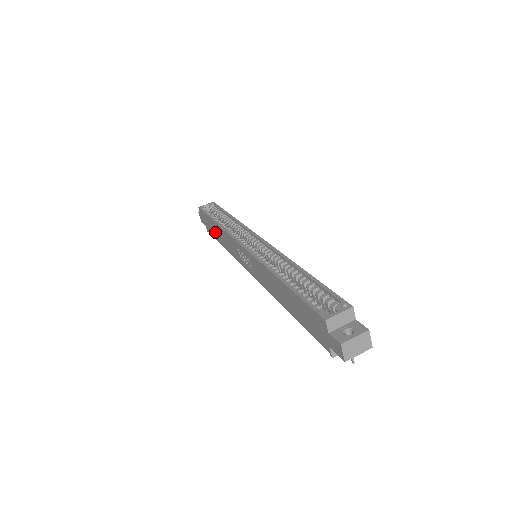
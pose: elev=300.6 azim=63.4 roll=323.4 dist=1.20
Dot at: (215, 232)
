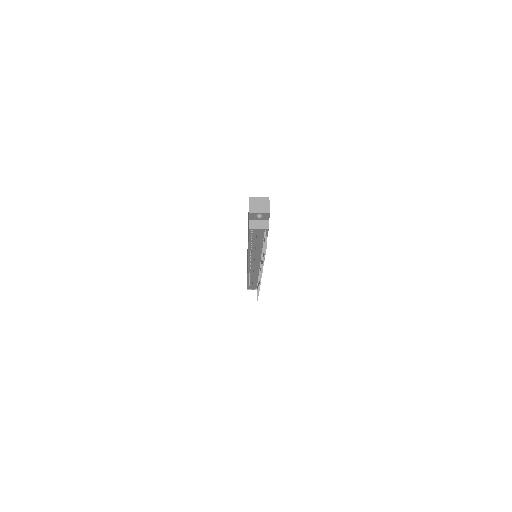
Dot at: occluded
